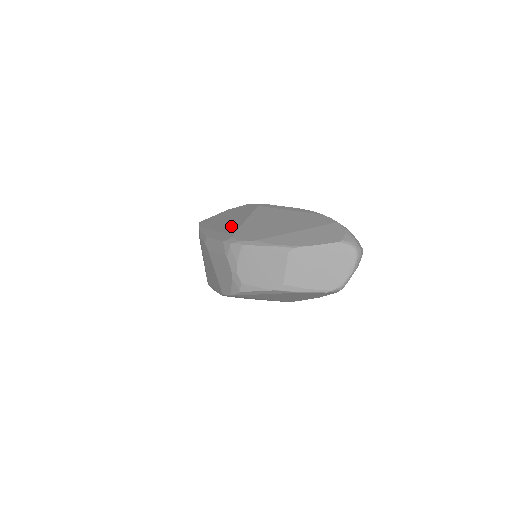
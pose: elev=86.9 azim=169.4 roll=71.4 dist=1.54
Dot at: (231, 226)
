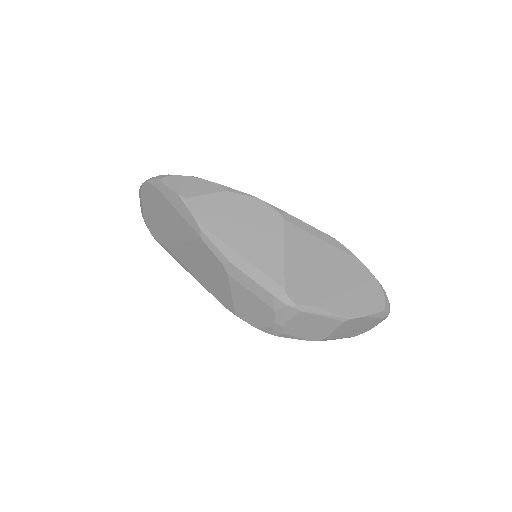
Dot at: (267, 260)
